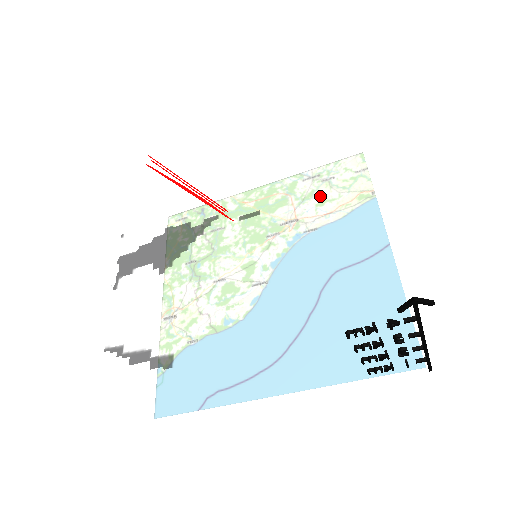
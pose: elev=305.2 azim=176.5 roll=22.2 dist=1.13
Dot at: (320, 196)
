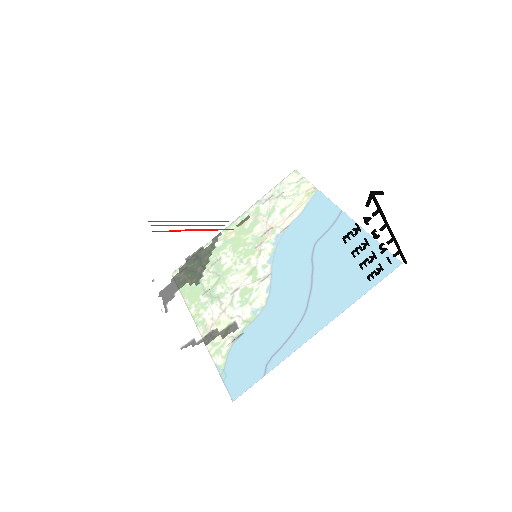
Dot at: (285, 188)
